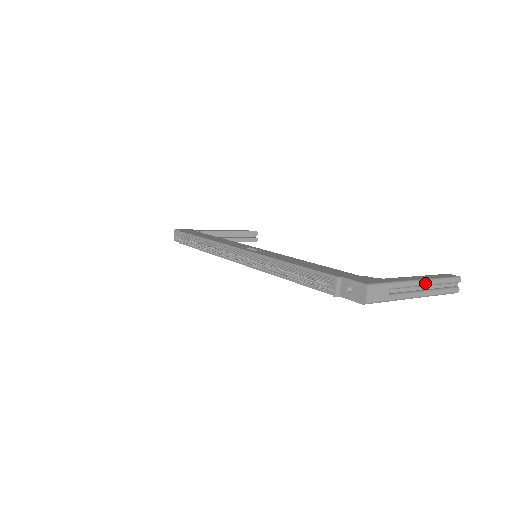
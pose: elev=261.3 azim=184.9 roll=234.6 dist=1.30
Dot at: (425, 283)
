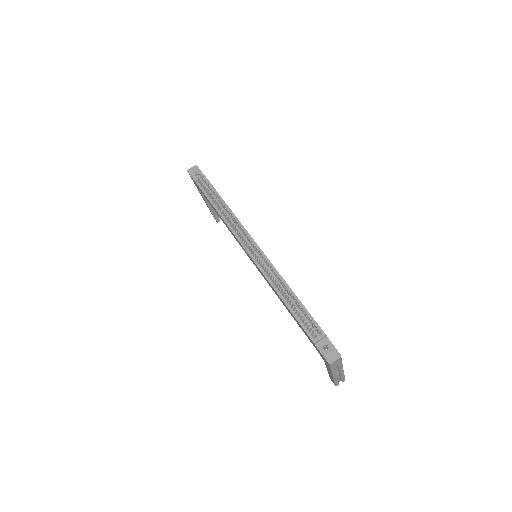
Dot at: (342, 372)
